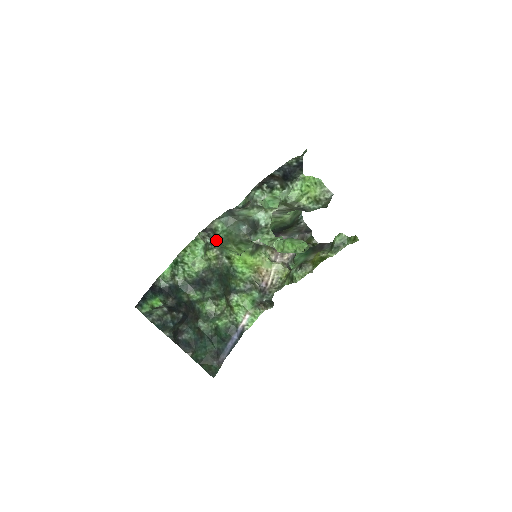
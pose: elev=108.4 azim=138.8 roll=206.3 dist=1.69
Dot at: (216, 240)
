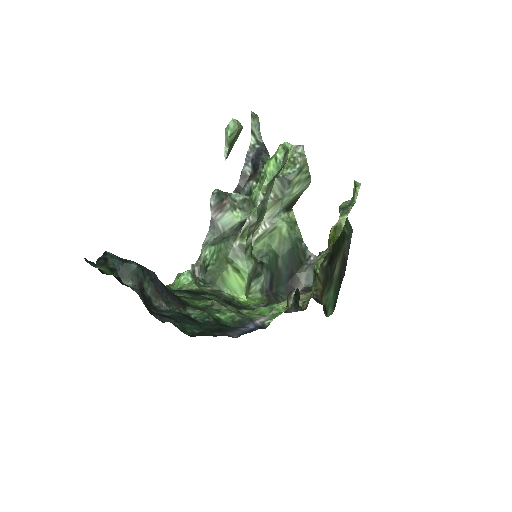
Dot at: (207, 273)
